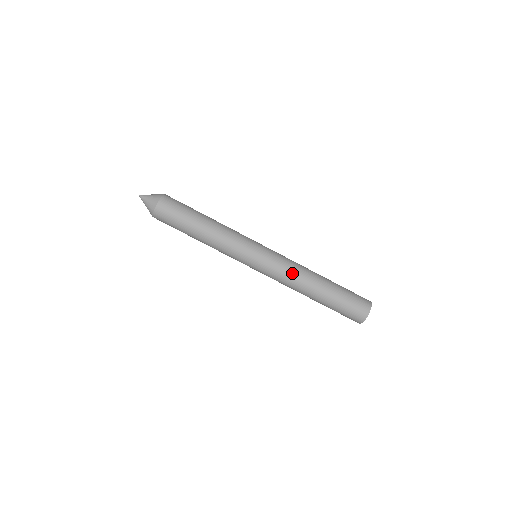
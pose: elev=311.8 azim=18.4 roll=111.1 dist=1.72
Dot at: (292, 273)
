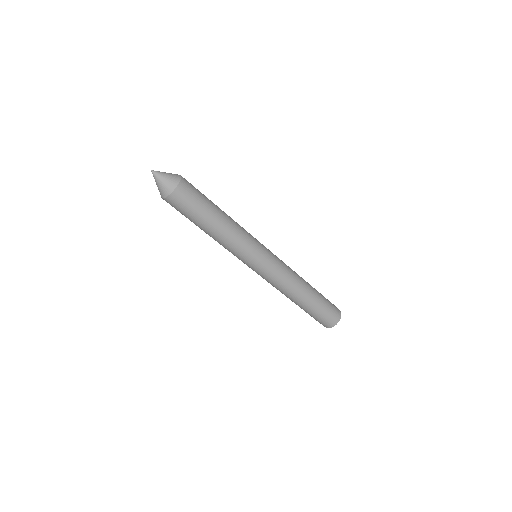
Dot at: (287, 281)
